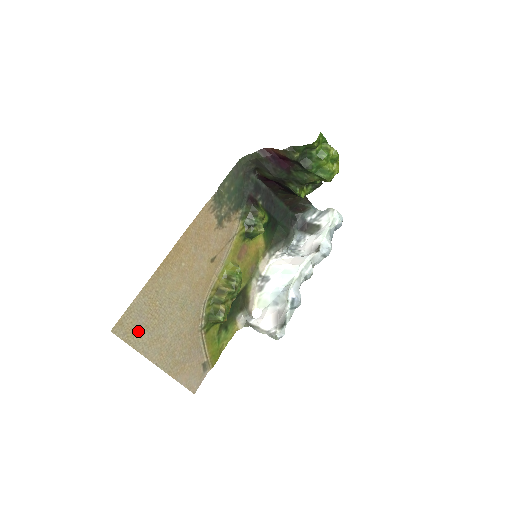
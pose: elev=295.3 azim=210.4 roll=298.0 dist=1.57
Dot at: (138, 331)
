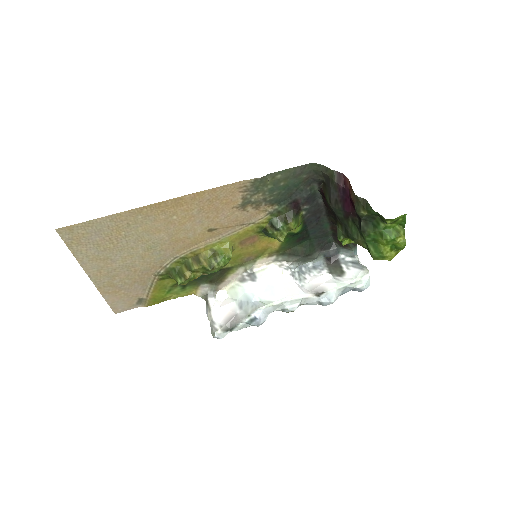
Dot at: (86, 243)
